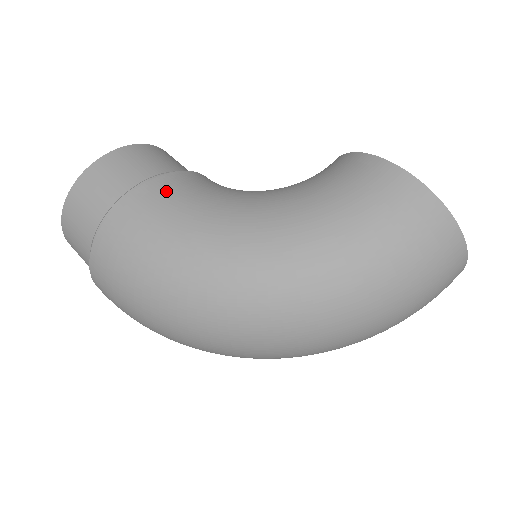
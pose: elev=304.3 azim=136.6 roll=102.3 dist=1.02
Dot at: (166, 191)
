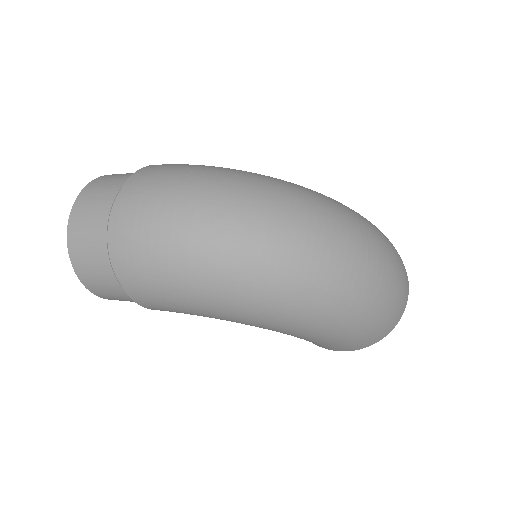
Dot at: occluded
